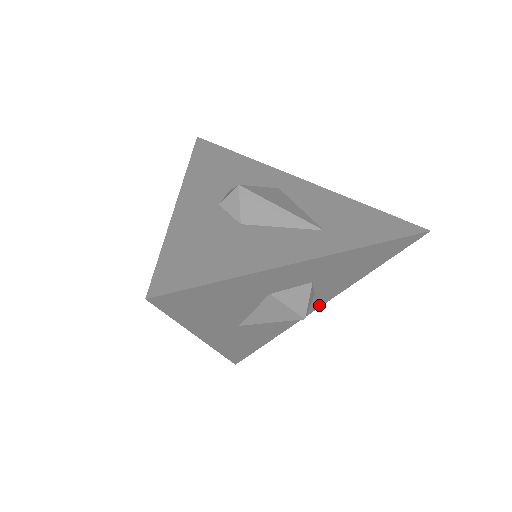
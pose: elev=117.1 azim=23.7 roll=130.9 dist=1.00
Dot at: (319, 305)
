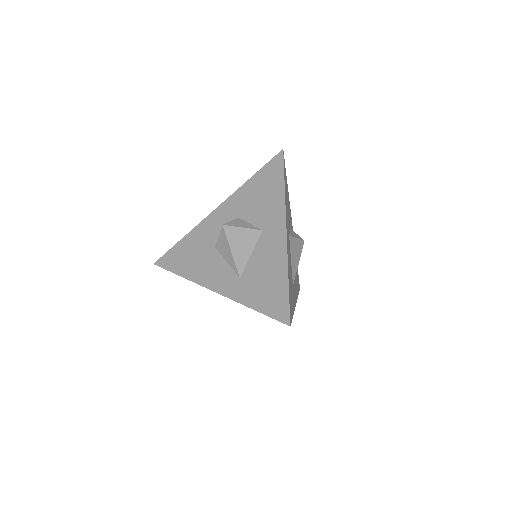
Dot at: occluded
